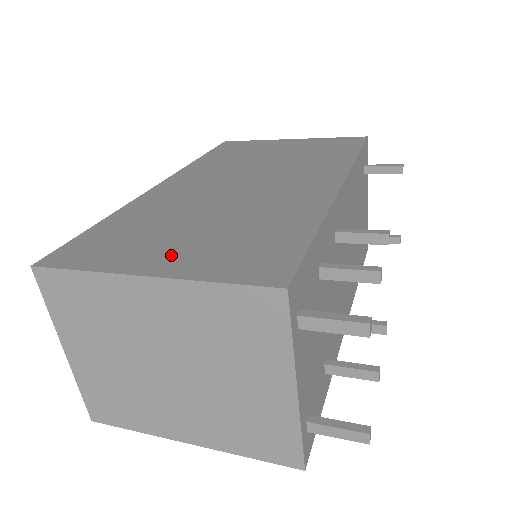
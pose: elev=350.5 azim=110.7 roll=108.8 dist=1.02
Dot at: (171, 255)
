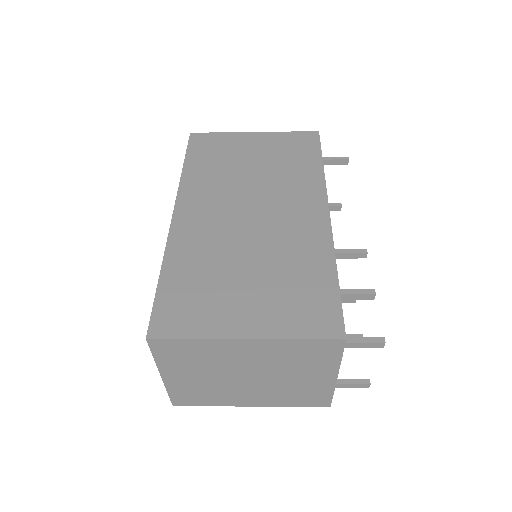
Dot at: (250, 314)
